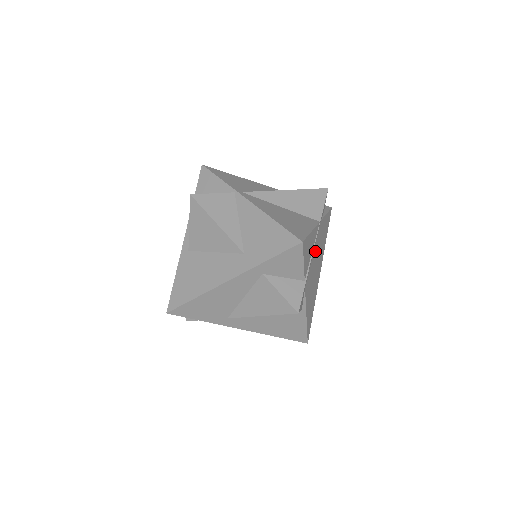
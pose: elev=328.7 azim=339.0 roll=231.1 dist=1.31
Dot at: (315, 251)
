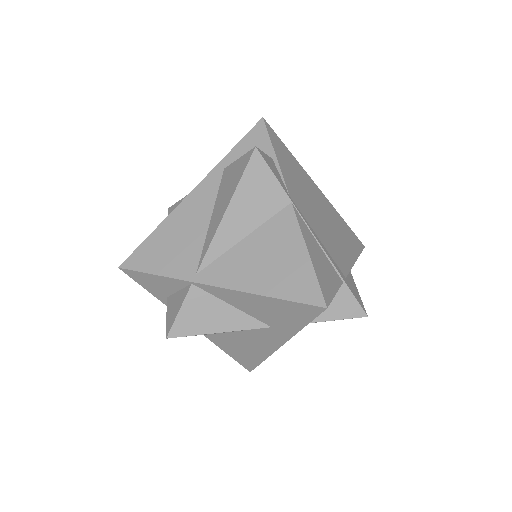
Dot at: (314, 224)
